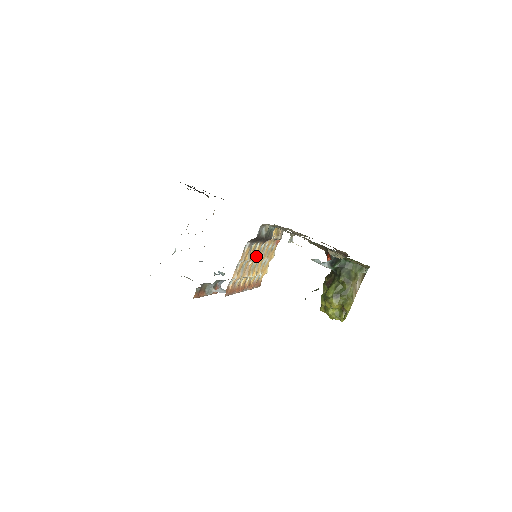
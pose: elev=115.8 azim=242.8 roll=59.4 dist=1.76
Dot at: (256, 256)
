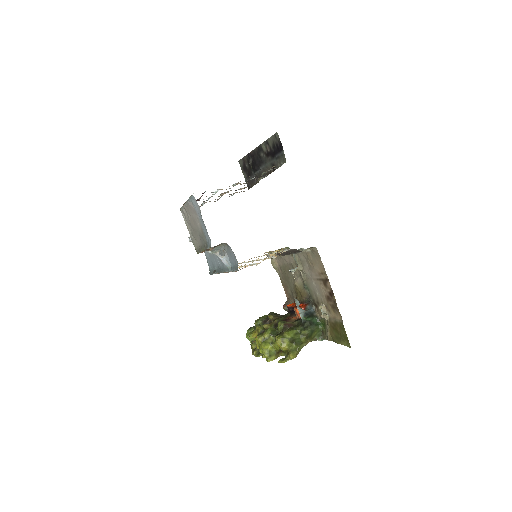
Dot at: occluded
